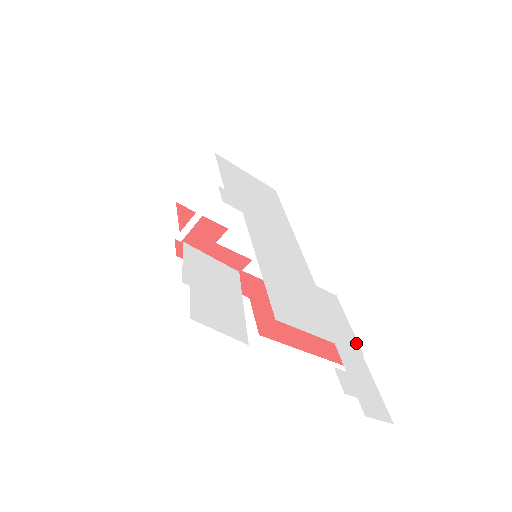
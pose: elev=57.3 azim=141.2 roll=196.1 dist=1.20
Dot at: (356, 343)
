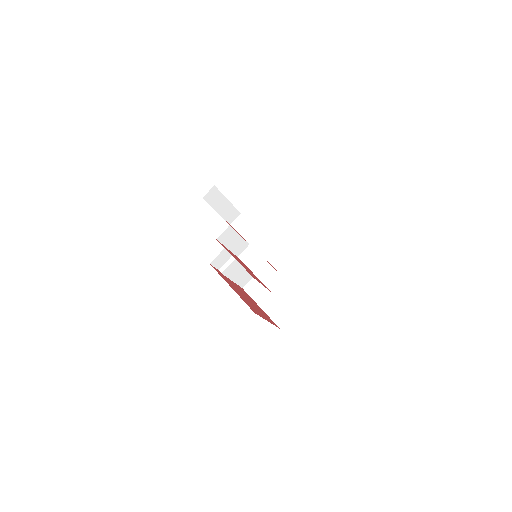
Dot at: occluded
